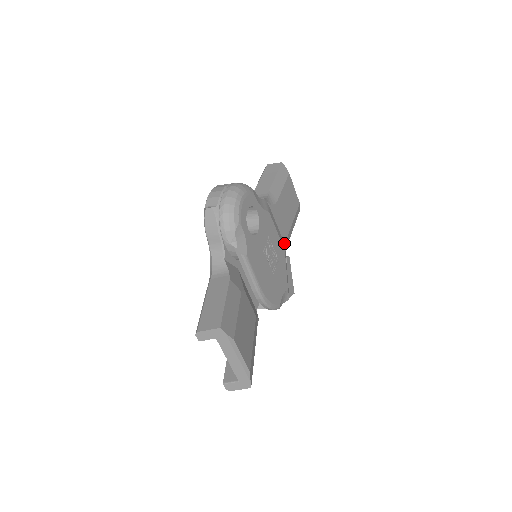
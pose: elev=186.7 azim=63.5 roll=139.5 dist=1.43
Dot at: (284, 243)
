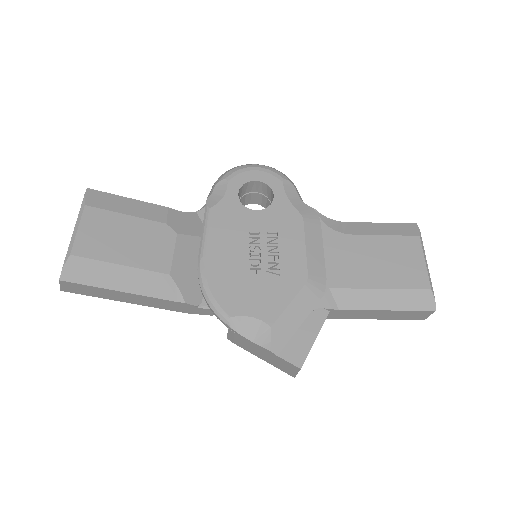
Dot at: (328, 286)
